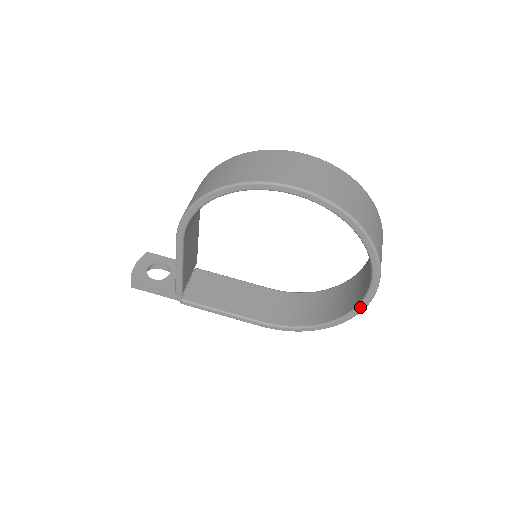
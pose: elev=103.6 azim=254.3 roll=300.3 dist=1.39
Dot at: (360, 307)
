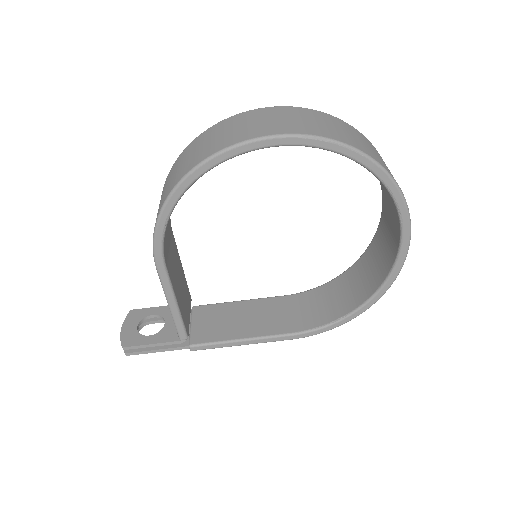
Dot at: (398, 263)
